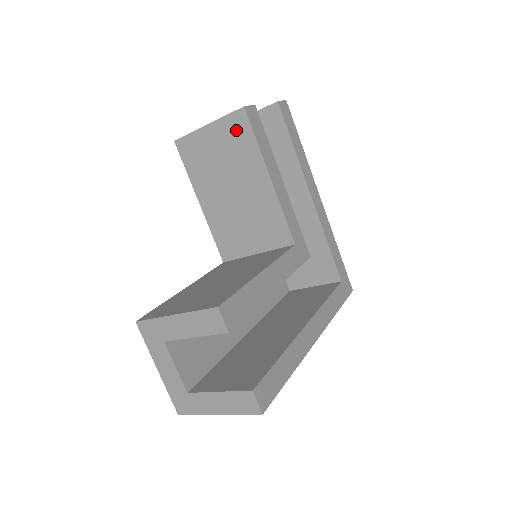
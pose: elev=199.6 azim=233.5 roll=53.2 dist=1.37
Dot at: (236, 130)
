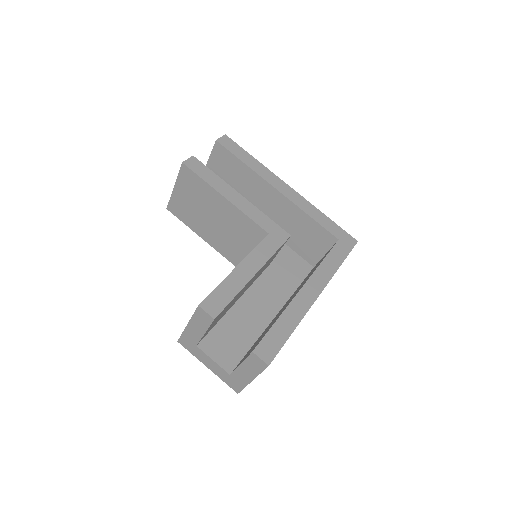
Dot at: (189, 180)
